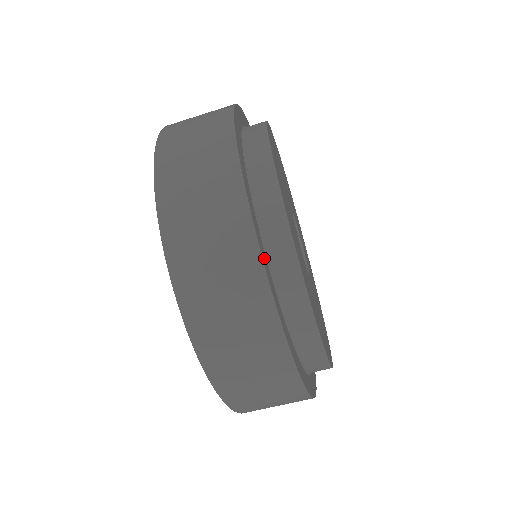
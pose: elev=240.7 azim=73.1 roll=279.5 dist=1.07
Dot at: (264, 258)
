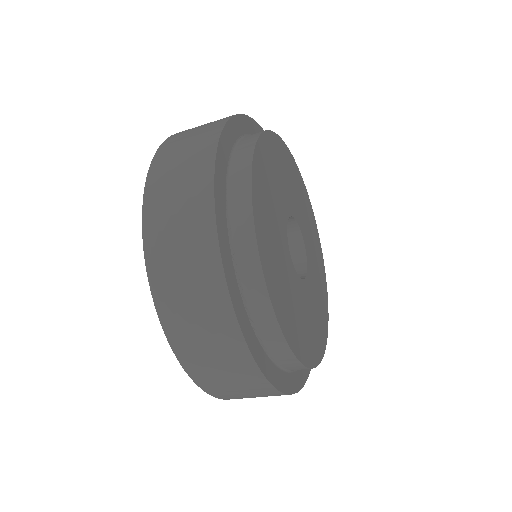
Dot at: (261, 358)
